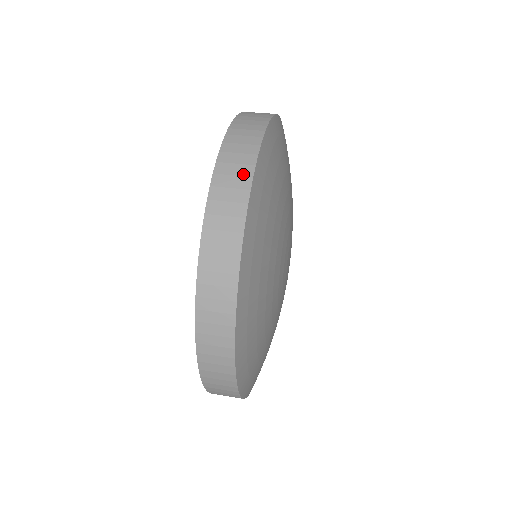
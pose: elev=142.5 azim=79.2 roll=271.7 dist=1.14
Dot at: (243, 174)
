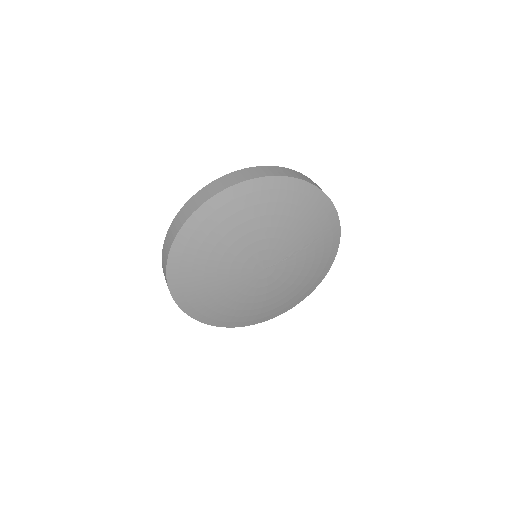
Dot at: (192, 209)
